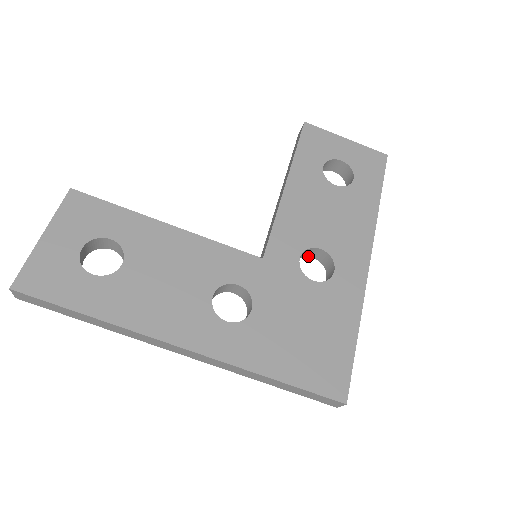
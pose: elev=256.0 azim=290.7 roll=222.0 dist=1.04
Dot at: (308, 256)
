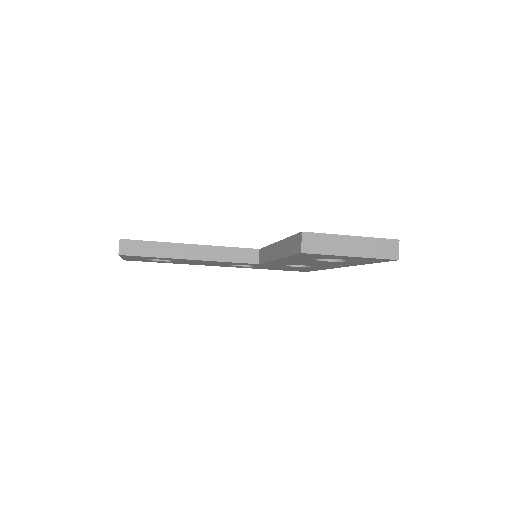
Dot at: occluded
